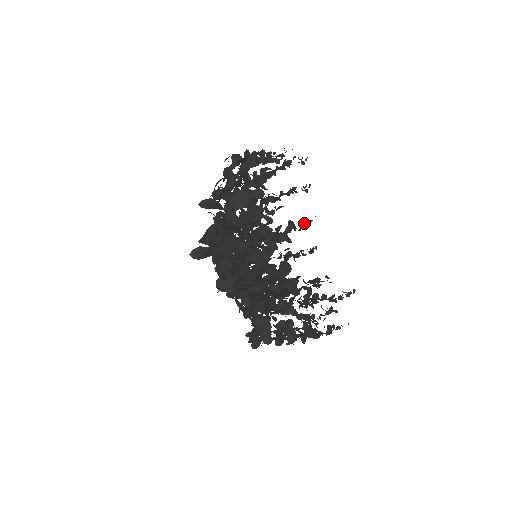
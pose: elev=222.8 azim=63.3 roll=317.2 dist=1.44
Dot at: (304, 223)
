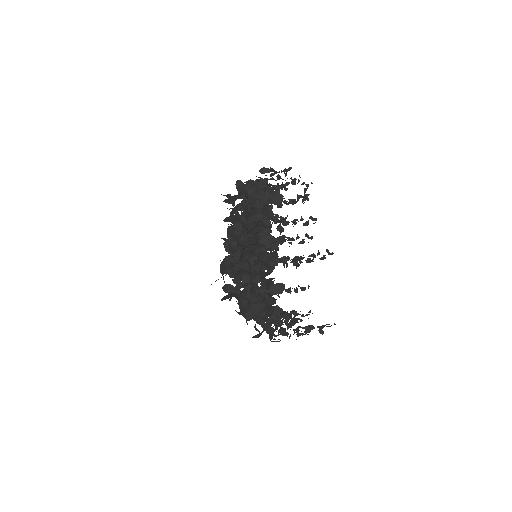
Dot at: (294, 312)
